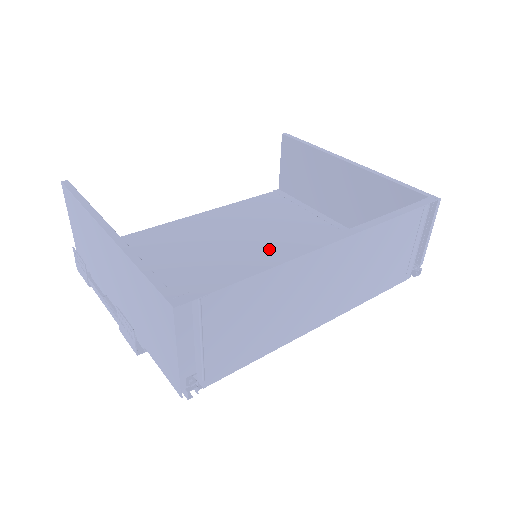
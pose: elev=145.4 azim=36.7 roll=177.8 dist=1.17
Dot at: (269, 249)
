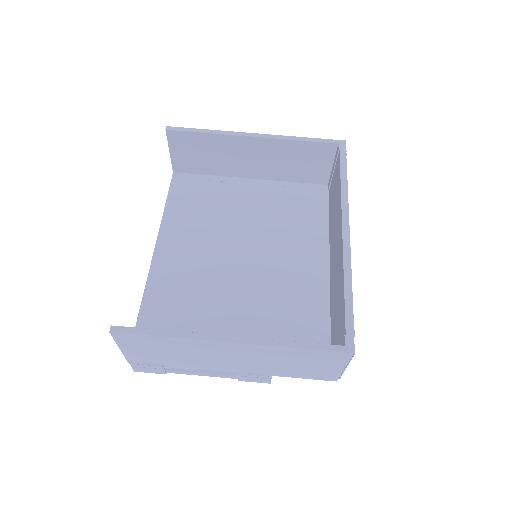
Dot at: (246, 240)
